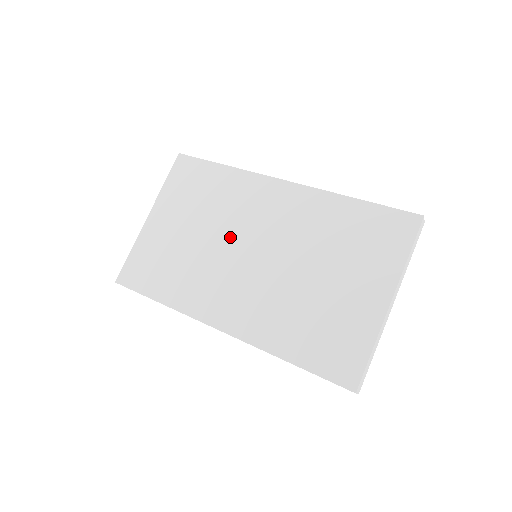
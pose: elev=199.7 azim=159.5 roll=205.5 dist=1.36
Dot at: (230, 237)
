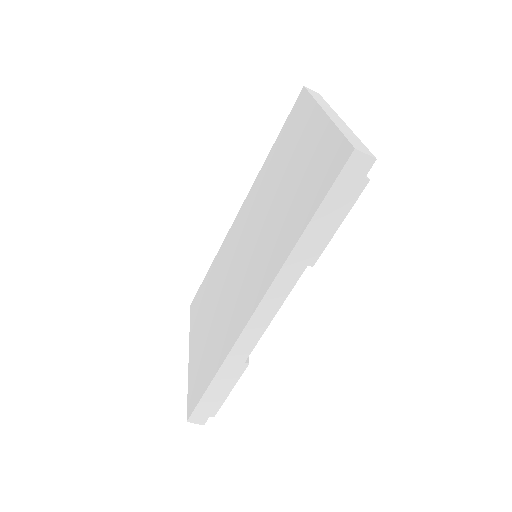
Dot at: (231, 273)
